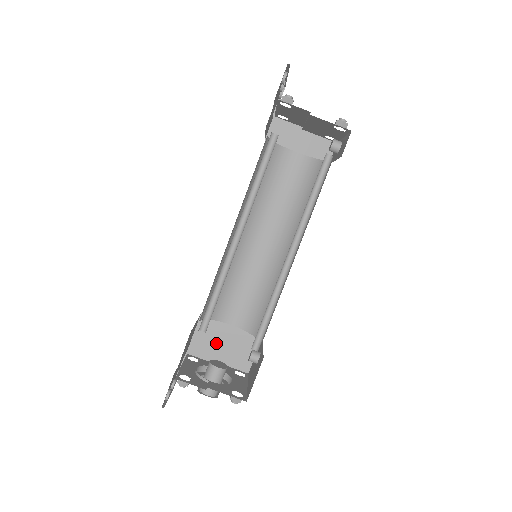
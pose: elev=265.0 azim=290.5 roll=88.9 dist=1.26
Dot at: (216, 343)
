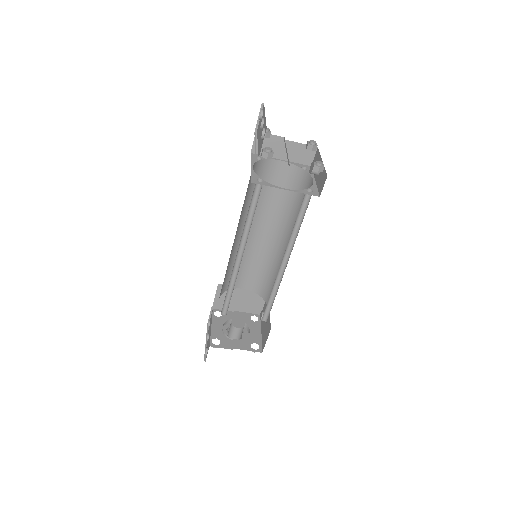
Dot at: (233, 300)
